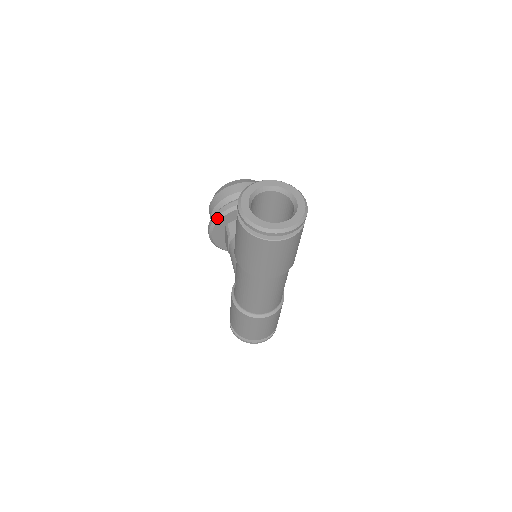
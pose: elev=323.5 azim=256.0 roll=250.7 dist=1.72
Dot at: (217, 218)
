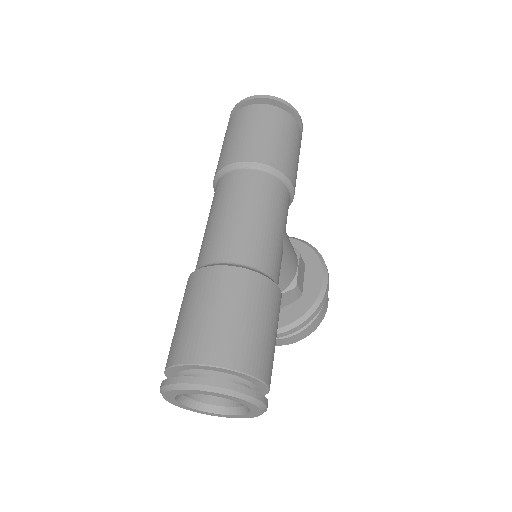
Dot at: occluded
